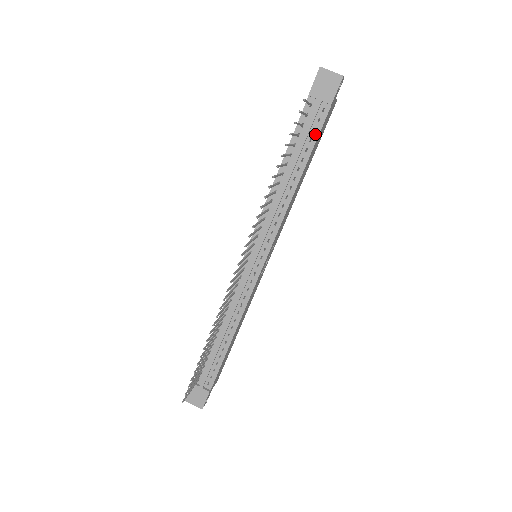
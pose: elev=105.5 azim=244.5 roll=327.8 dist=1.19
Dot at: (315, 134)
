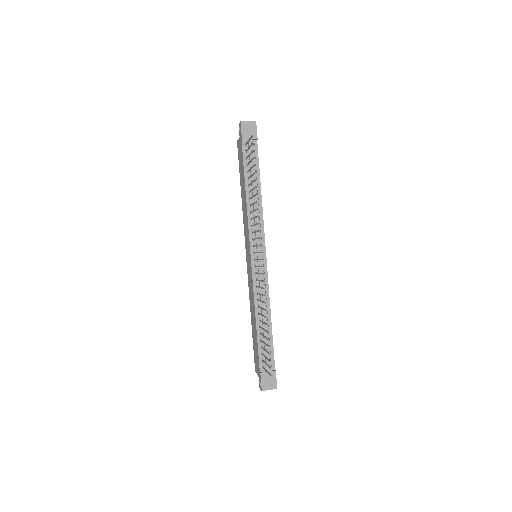
Dot at: (256, 160)
